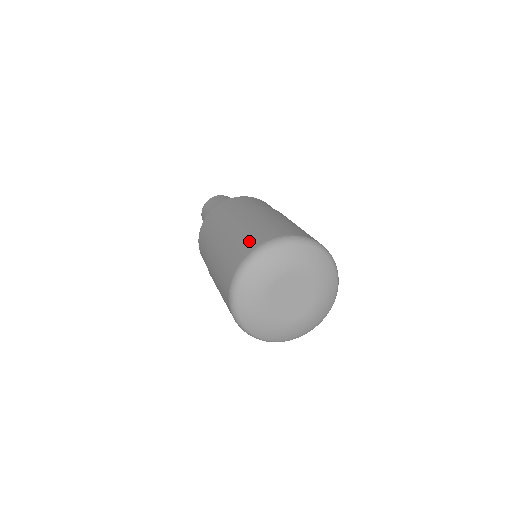
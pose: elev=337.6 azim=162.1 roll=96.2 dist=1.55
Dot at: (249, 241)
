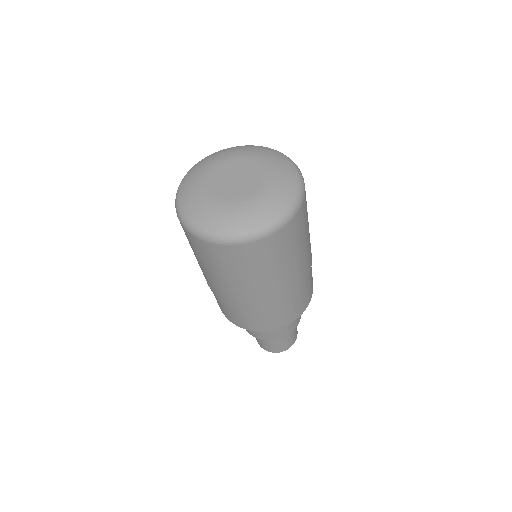
Dot at: occluded
